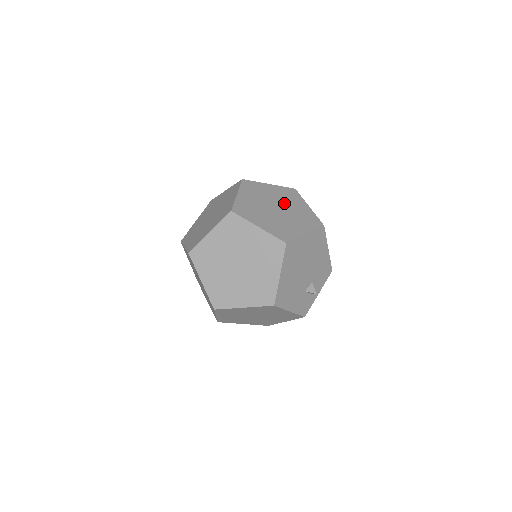
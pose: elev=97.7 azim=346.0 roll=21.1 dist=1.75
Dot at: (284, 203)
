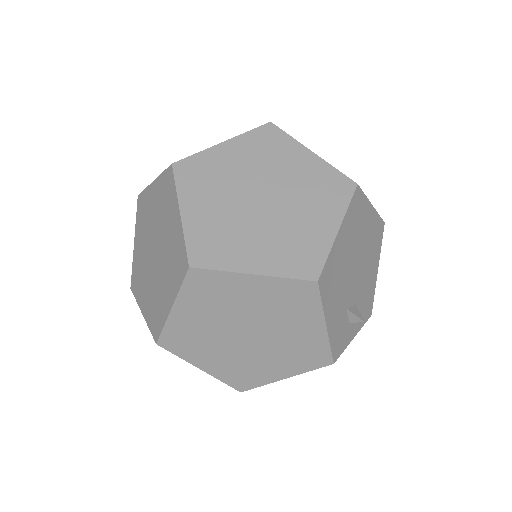
Dot at: occluded
